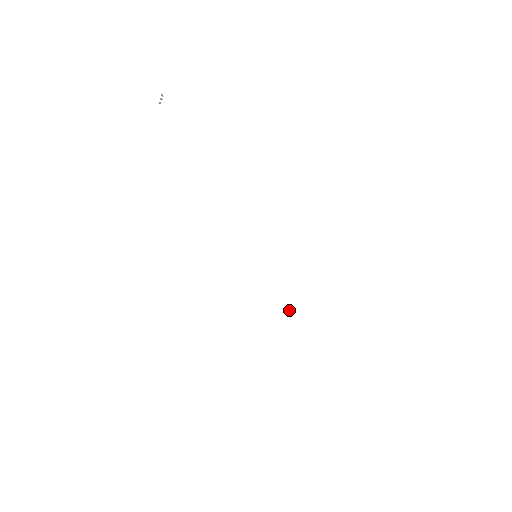
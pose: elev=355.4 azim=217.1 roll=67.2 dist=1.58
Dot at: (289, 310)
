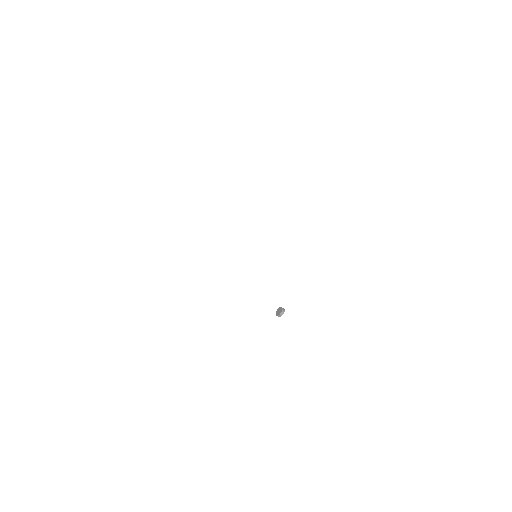
Dot at: (283, 313)
